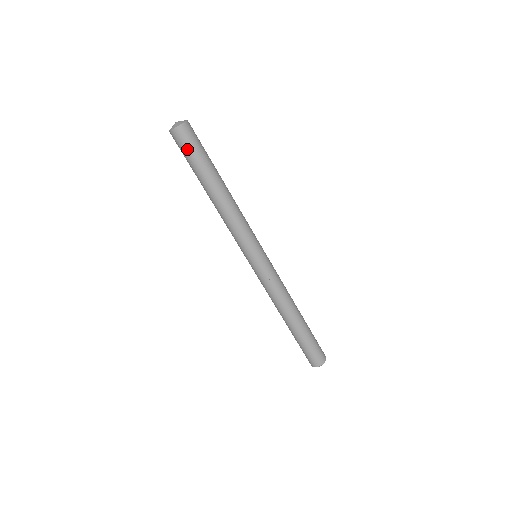
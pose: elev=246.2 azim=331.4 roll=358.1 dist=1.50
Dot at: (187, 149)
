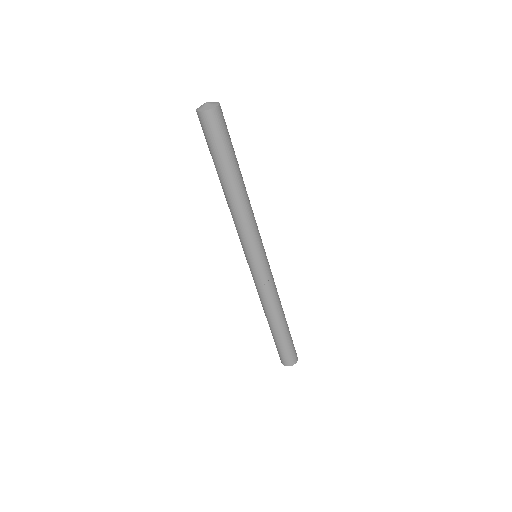
Dot at: (217, 135)
